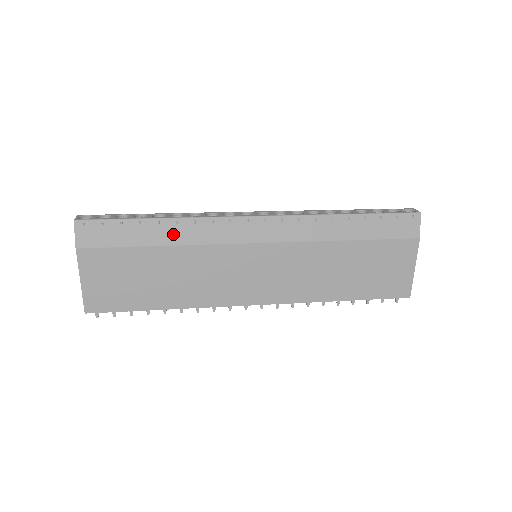
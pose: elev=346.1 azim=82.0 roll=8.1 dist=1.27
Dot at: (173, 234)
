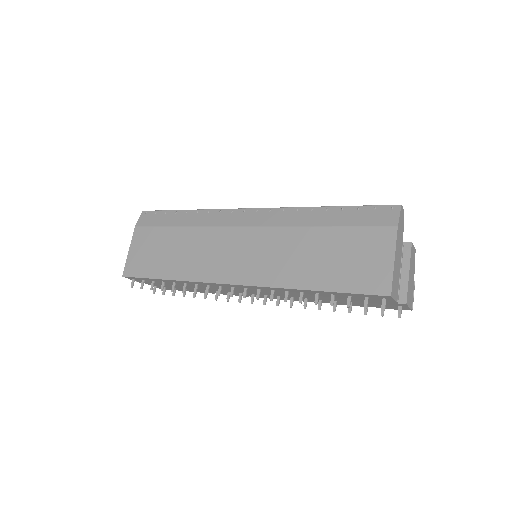
Dot at: (192, 219)
